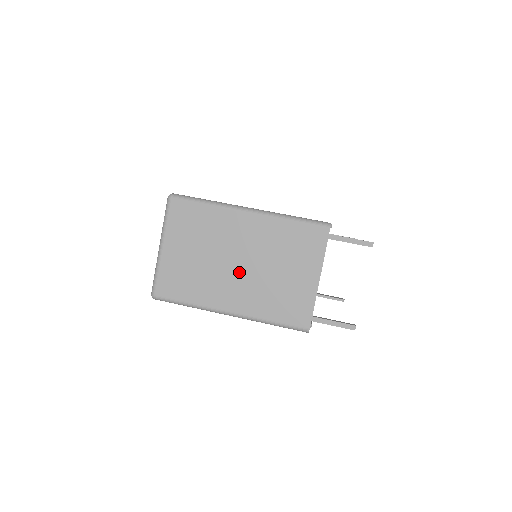
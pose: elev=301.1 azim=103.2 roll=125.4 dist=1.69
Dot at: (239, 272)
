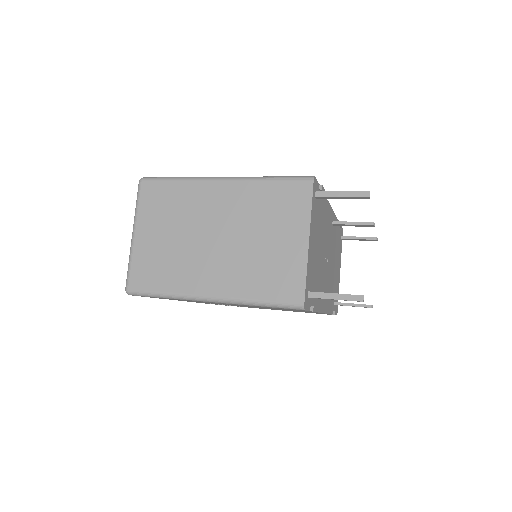
Dot at: (216, 248)
